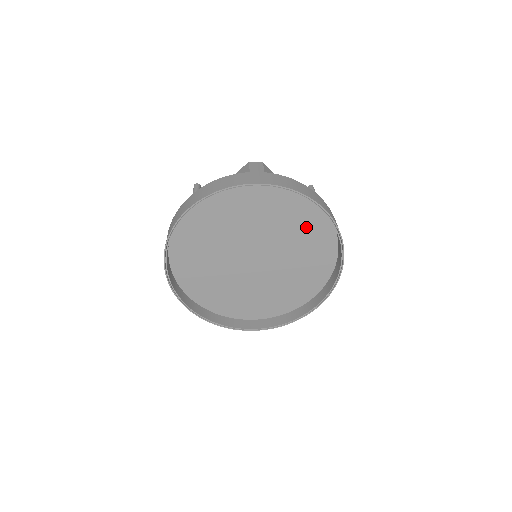
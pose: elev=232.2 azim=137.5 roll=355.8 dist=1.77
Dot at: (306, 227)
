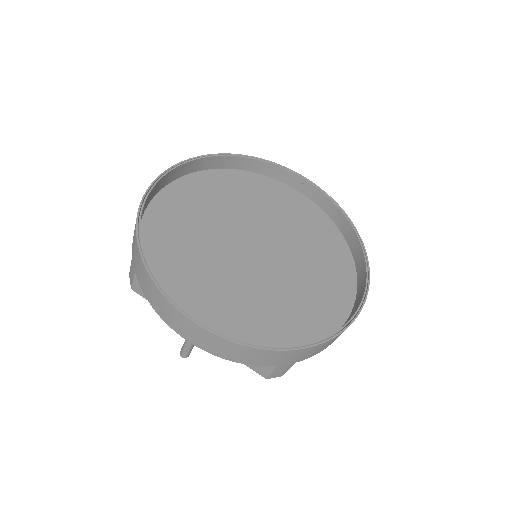
Dot at: (296, 213)
